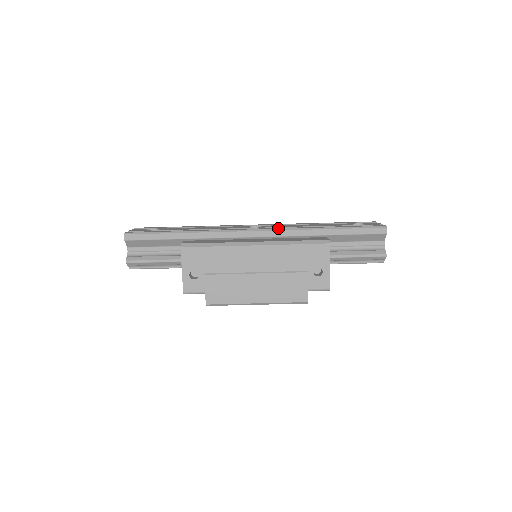
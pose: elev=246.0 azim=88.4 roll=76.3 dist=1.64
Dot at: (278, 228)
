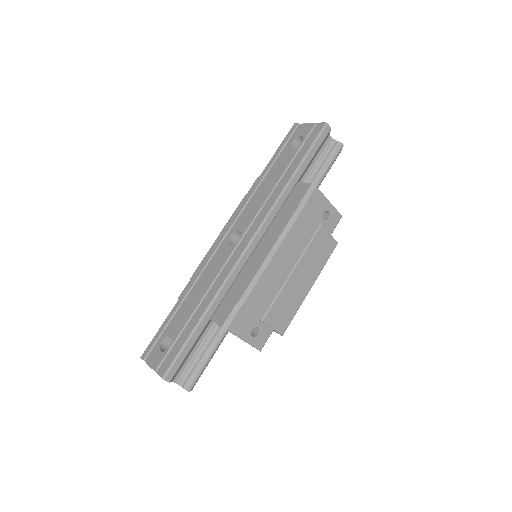
Dot at: (262, 220)
